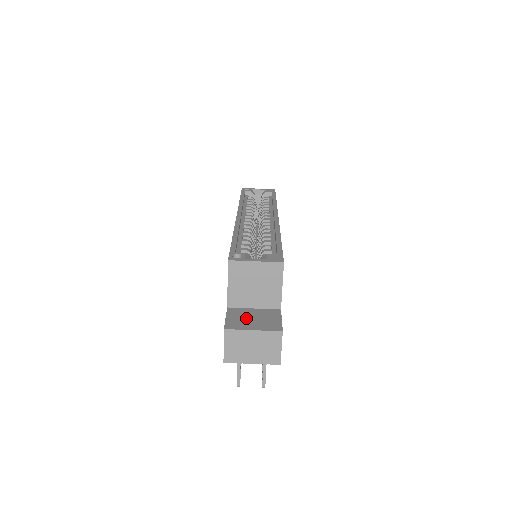
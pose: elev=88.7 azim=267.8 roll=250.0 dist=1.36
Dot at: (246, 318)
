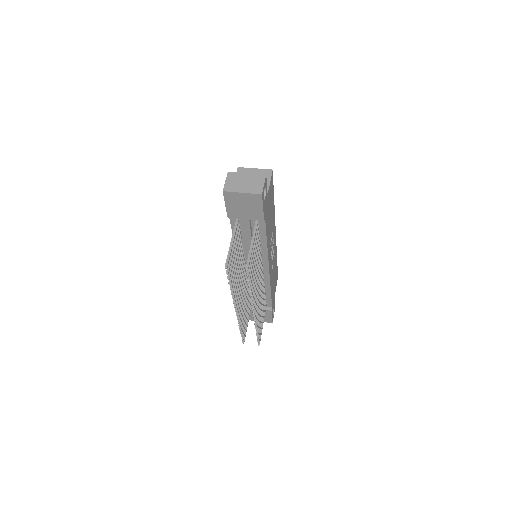
Dot at: occluded
